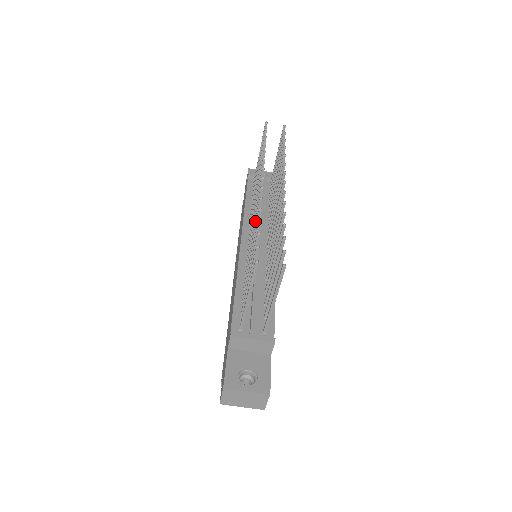
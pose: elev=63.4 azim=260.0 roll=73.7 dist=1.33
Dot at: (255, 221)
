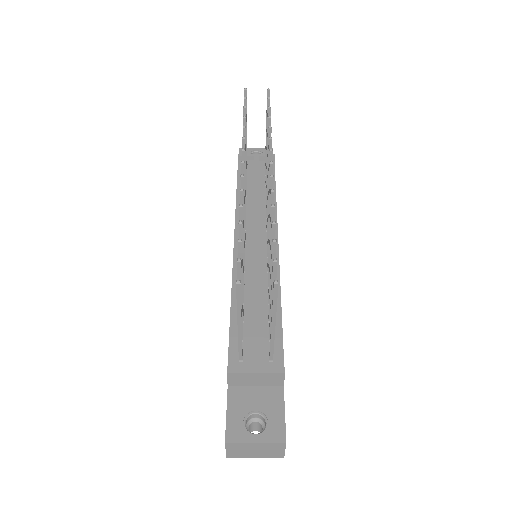
Dot at: occluded
